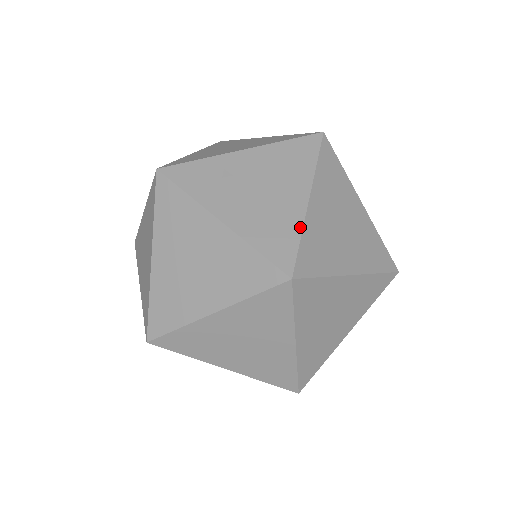
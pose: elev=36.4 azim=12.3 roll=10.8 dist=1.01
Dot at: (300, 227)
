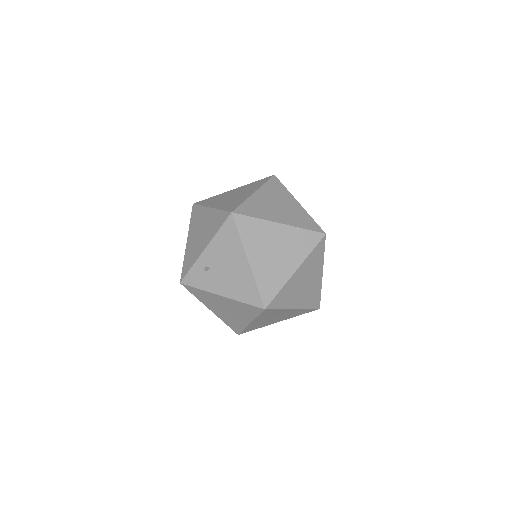
Dot at: (253, 280)
